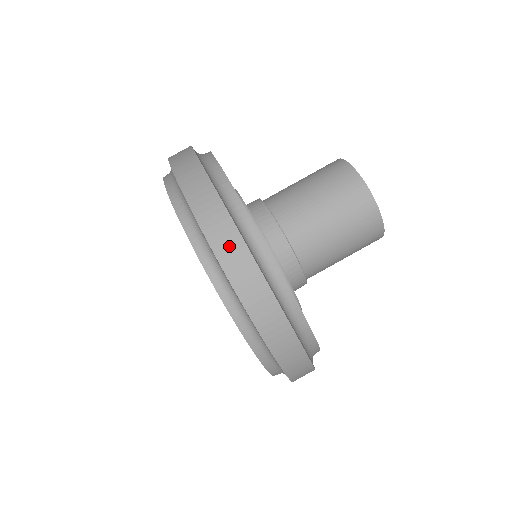
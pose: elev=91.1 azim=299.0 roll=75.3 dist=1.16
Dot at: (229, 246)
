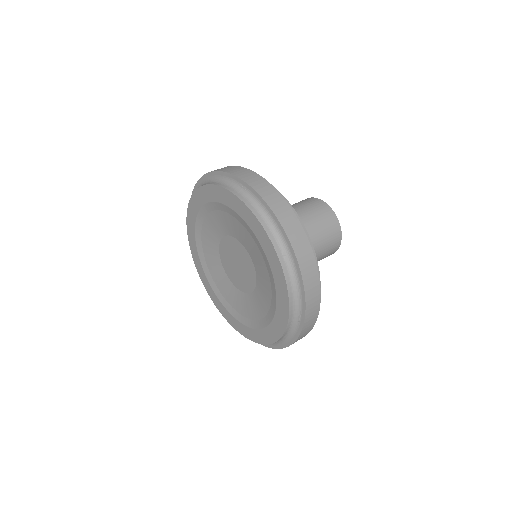
Dot at: (239, 171)
